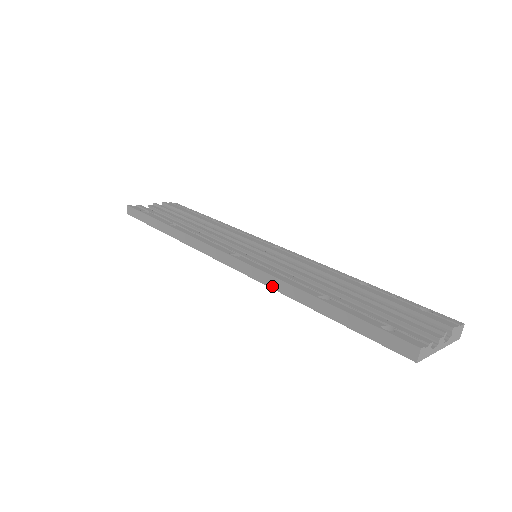
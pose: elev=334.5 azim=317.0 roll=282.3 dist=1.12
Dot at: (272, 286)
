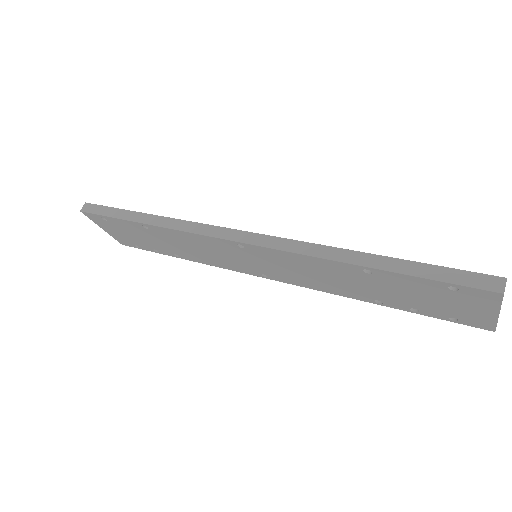
Dot at: (304, 252)
